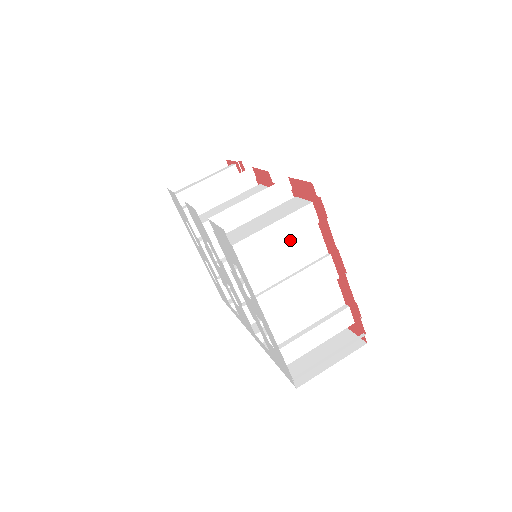
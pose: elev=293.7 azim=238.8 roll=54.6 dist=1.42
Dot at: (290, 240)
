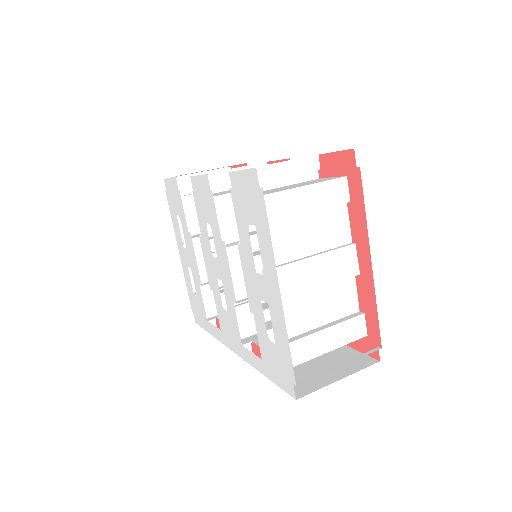
Dot at: (316, 214)
